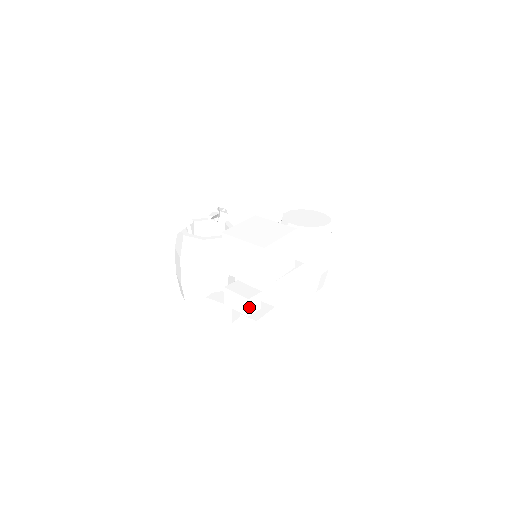
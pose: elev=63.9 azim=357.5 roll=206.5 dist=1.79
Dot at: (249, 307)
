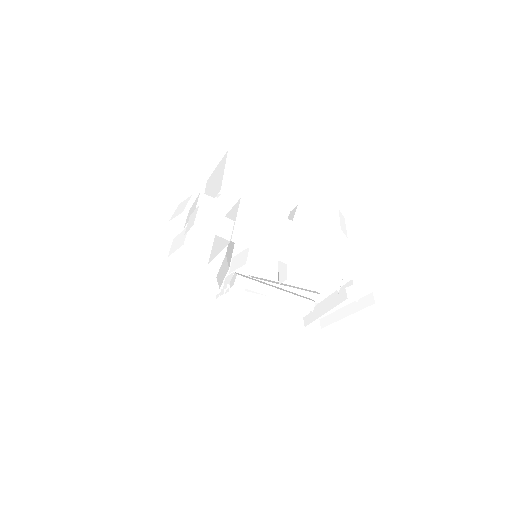
Dot at: (199, 202)
